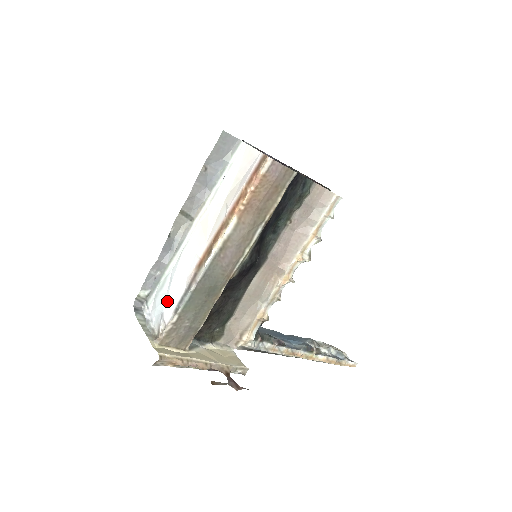
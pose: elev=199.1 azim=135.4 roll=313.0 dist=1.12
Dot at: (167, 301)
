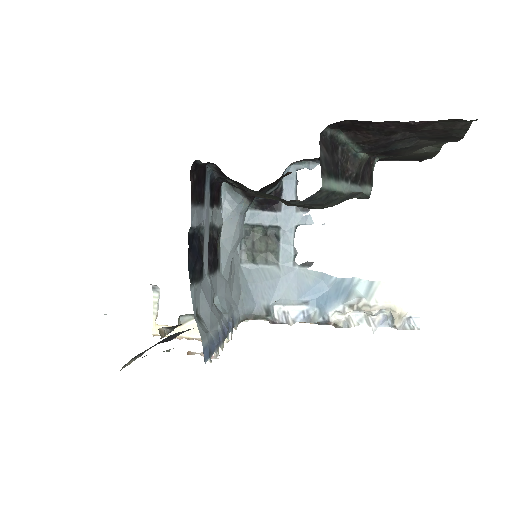
Dot at: occluded
